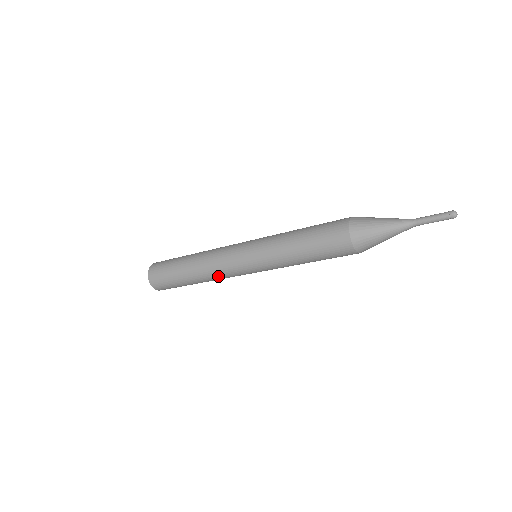
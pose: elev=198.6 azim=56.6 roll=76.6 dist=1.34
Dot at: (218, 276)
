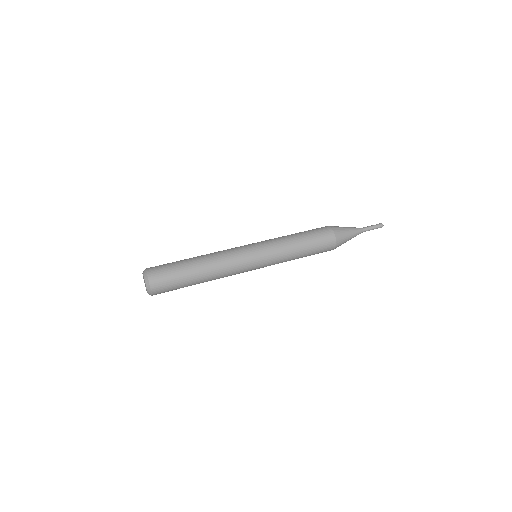
Dot at: occluded
